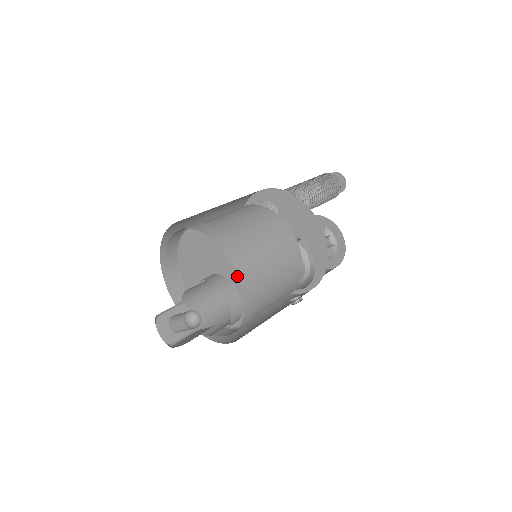
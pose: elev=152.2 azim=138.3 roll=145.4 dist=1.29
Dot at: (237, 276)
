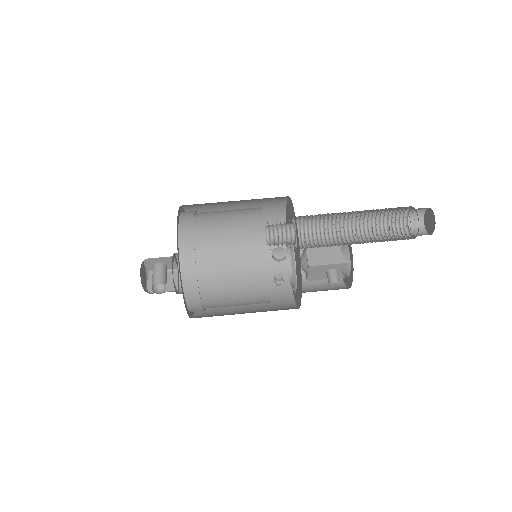
Dot at: occluded
